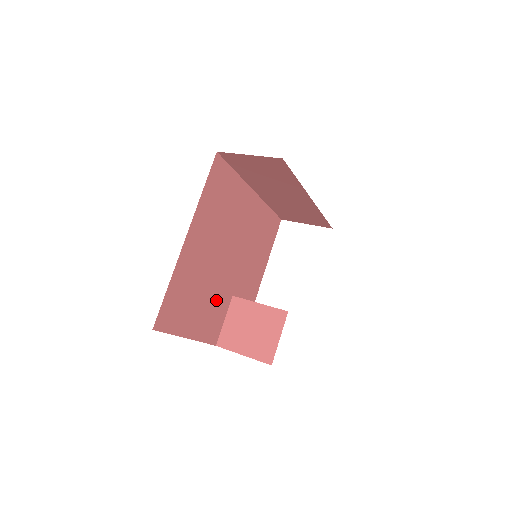
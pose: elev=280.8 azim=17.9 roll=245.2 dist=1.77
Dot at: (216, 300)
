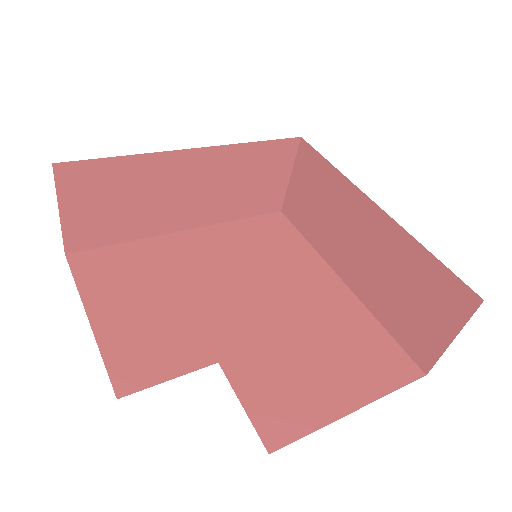
Dot at: (179, 330)
